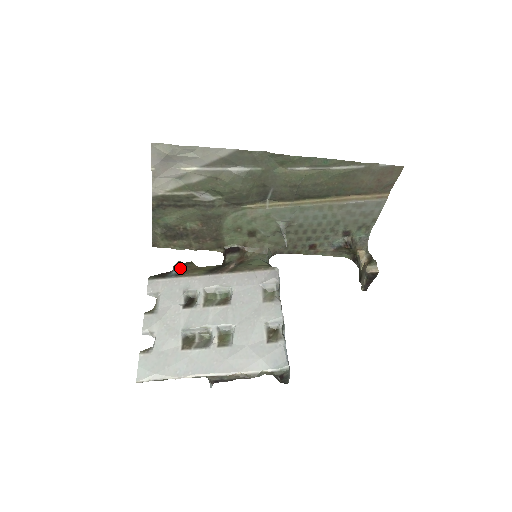
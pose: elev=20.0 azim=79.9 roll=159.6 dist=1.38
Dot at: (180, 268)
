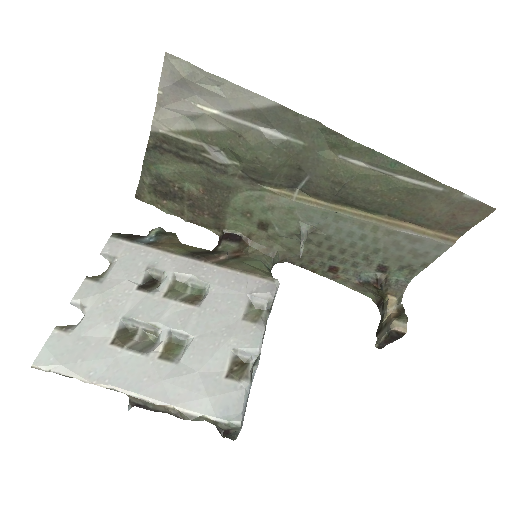
Dot at: (157, 236)
